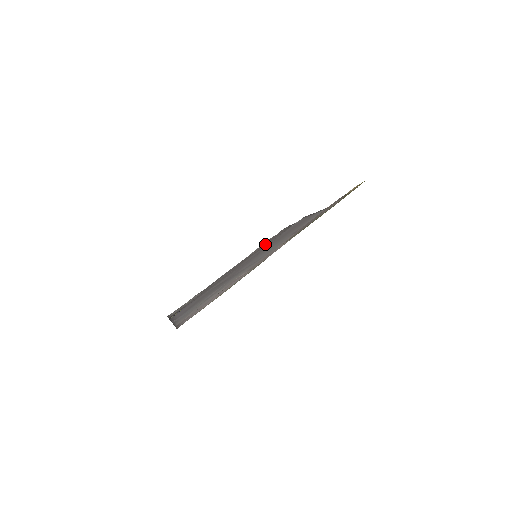
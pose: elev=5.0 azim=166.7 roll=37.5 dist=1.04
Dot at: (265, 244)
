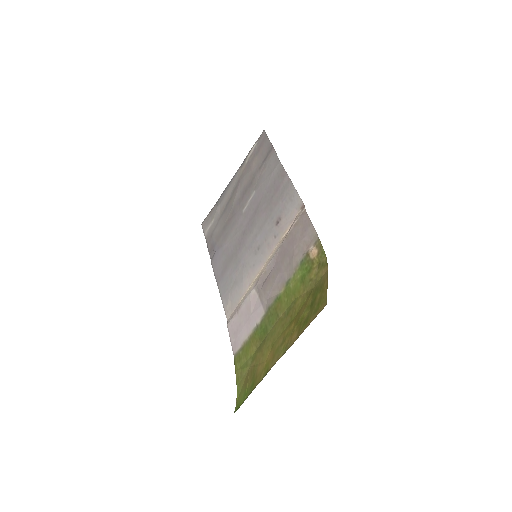
Dot at: (254, 174)
